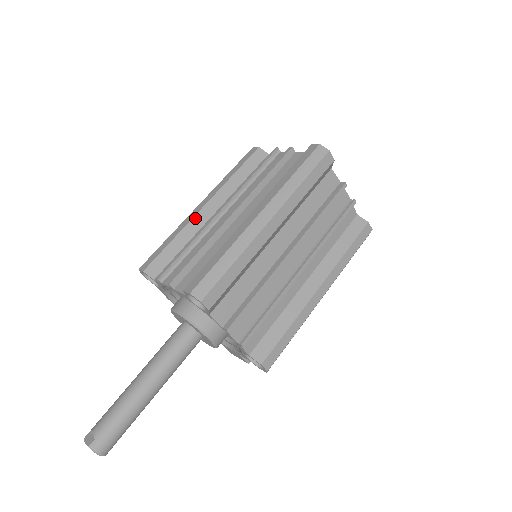
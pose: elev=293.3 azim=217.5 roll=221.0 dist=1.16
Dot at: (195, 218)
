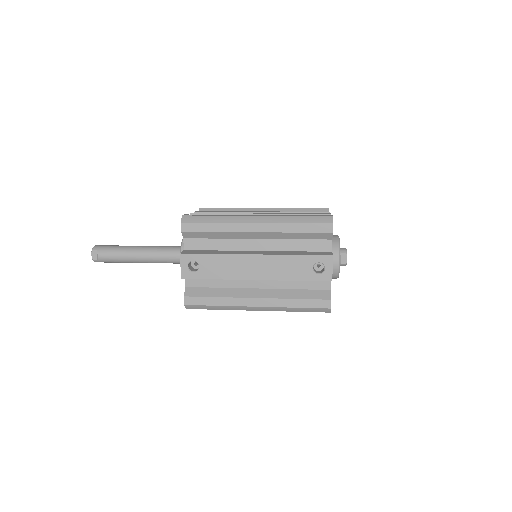
Dot at: occluded
